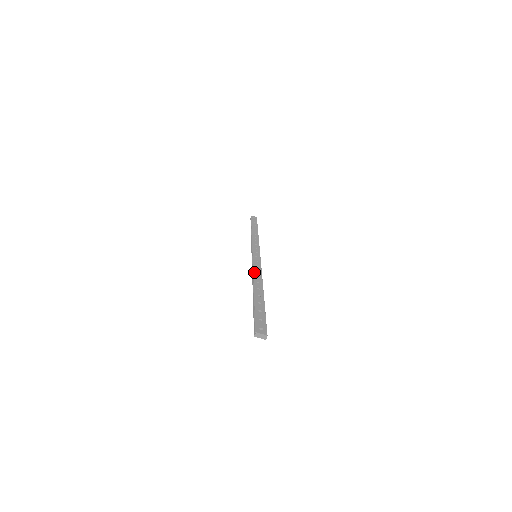
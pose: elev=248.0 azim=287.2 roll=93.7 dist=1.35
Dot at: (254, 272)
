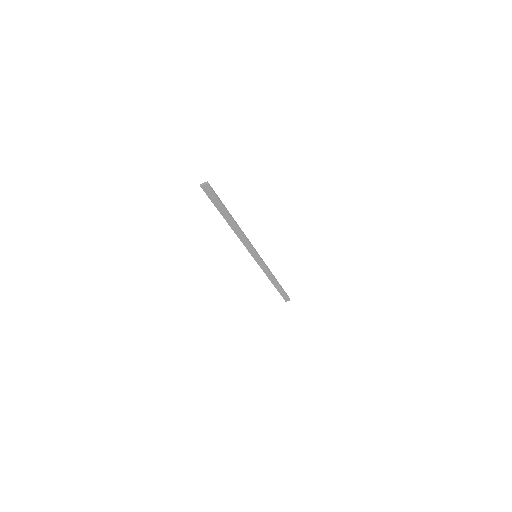
Dot at: (239, 236)
